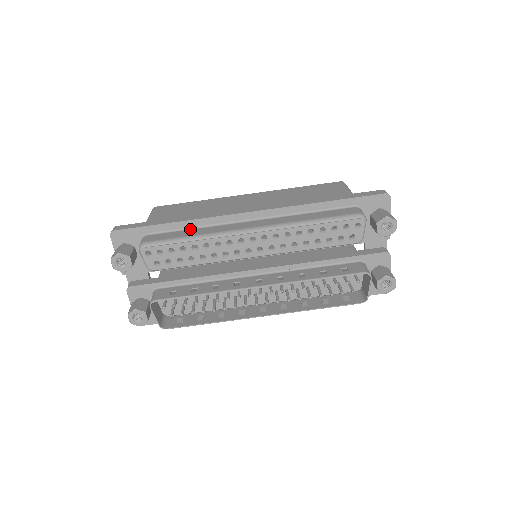
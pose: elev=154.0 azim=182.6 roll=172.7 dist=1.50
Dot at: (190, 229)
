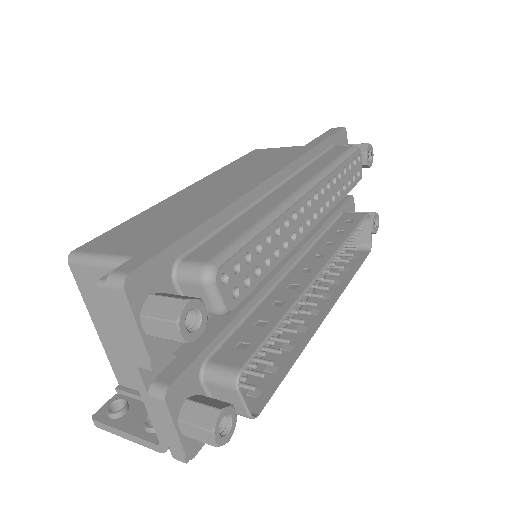
Dot at: (228, 224)
